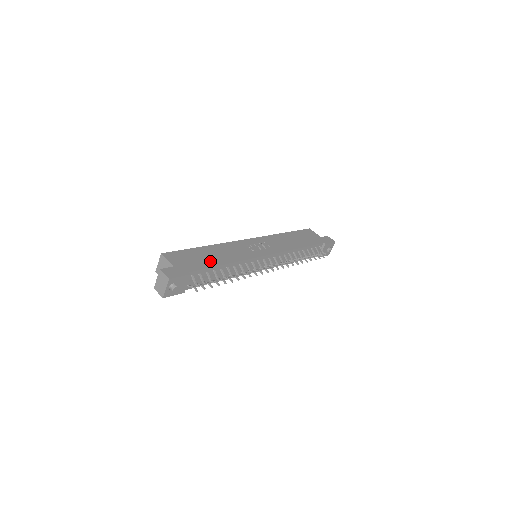
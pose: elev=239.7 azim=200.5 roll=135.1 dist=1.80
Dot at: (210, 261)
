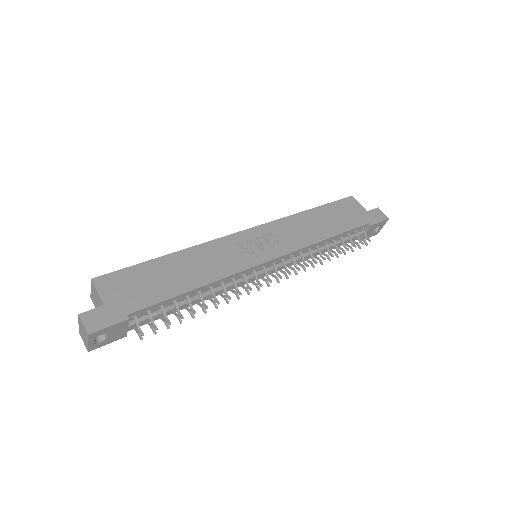
Dot at: (169, 286)
